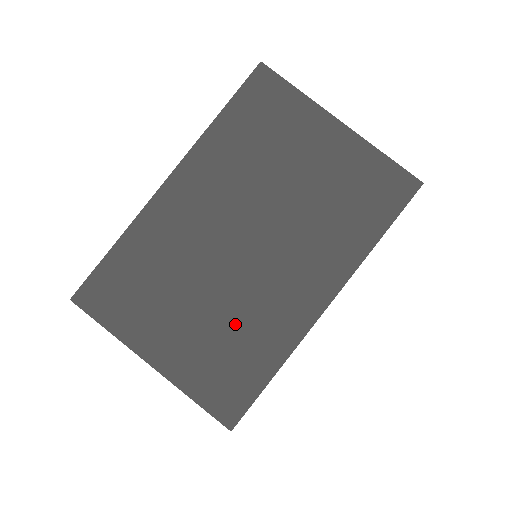
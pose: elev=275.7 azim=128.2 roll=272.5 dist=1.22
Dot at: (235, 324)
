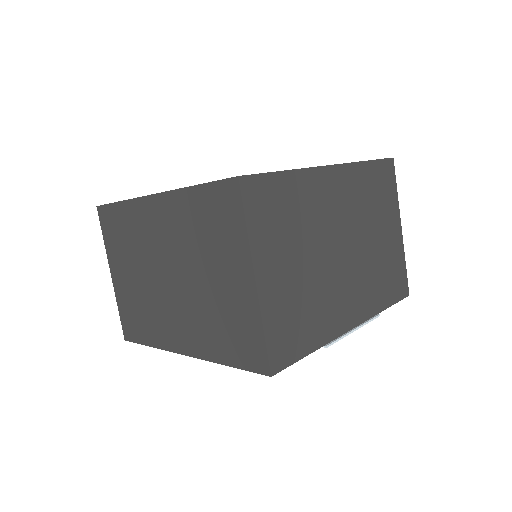
Dot at: (145, 305)
